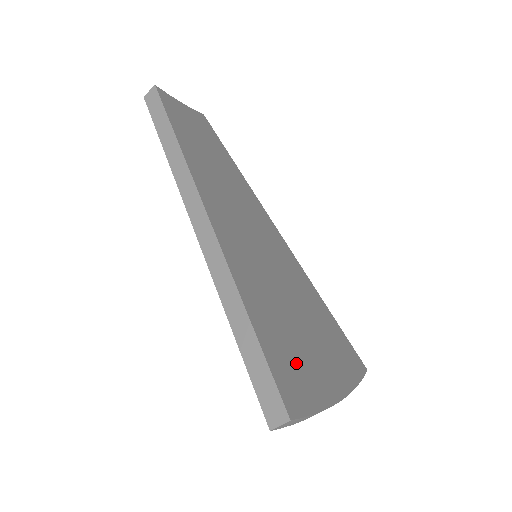
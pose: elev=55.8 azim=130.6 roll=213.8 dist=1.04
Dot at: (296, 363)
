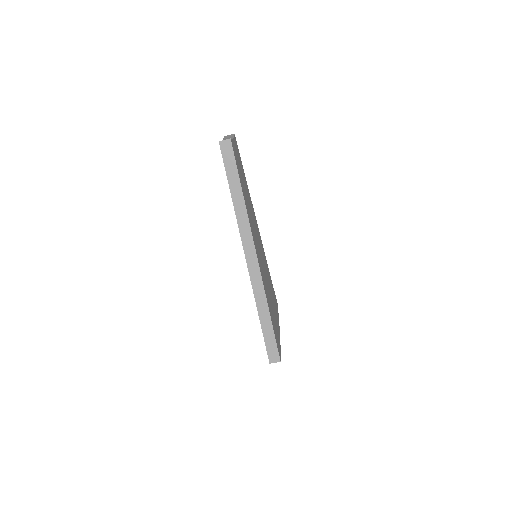
Dot at: (275, 327)
